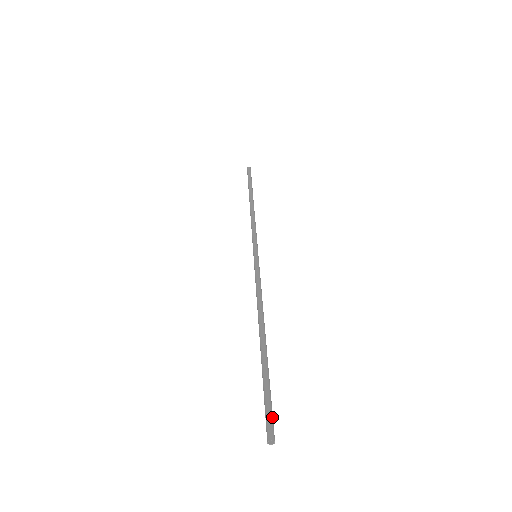
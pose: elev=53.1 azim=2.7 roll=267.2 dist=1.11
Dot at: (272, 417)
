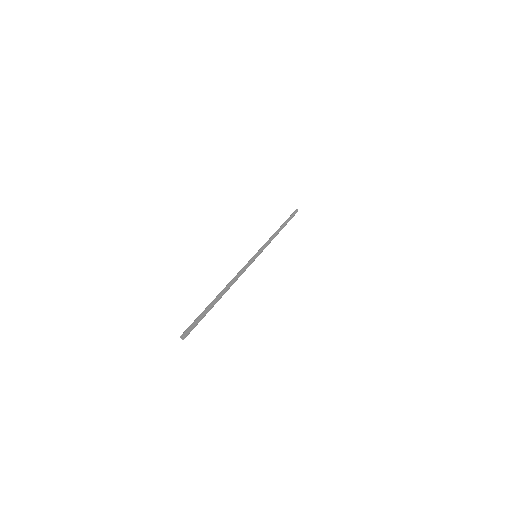
Dot at: occluded
